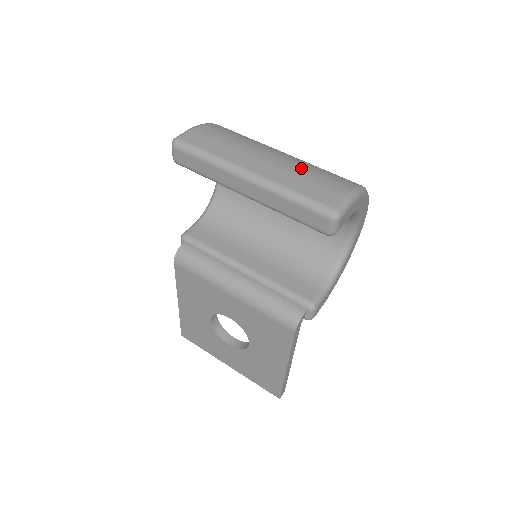
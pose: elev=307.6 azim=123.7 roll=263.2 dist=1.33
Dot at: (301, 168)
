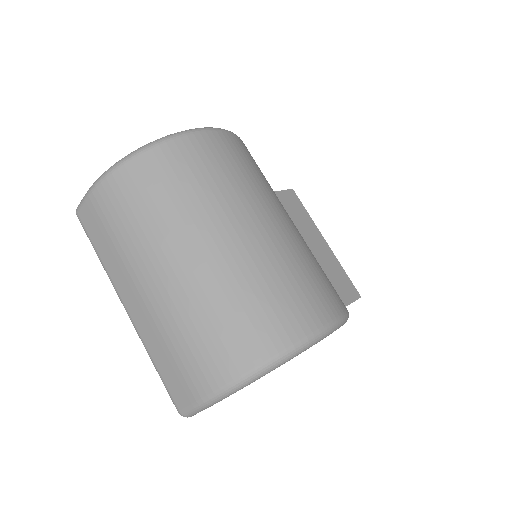
Dot at: (170, 328)
